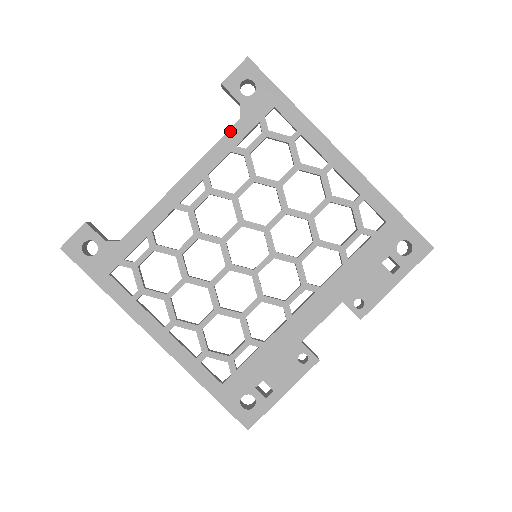
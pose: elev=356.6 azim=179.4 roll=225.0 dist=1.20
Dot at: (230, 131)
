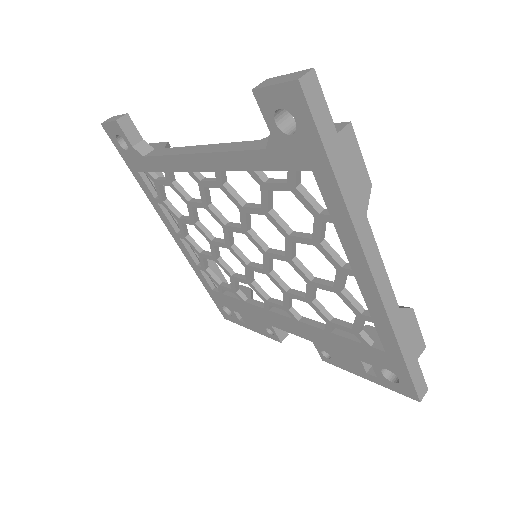
Dot at: (251, 152)
